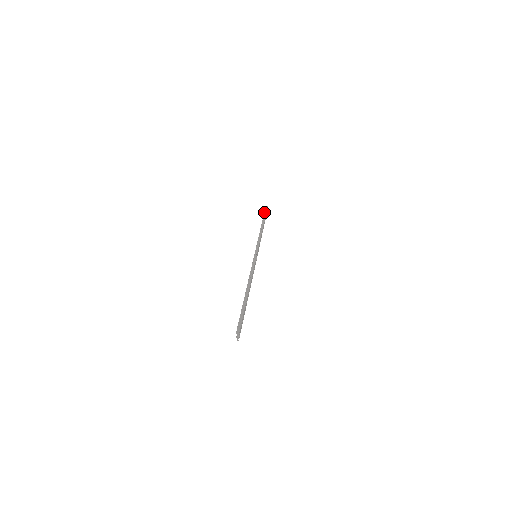
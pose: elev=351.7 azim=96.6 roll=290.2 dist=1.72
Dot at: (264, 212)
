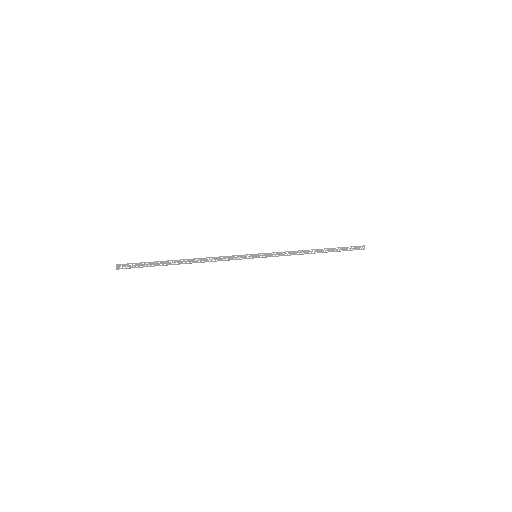
Dot at: occluded
